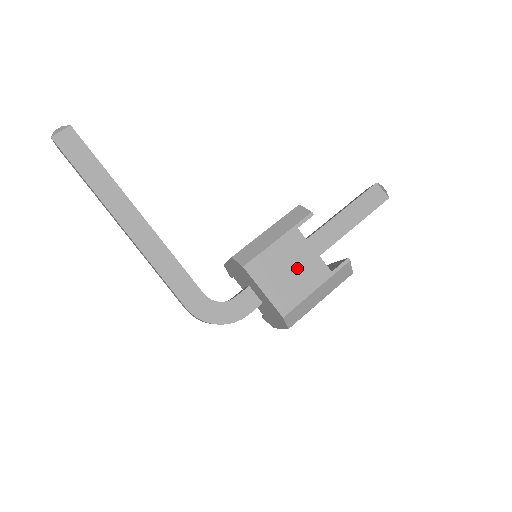
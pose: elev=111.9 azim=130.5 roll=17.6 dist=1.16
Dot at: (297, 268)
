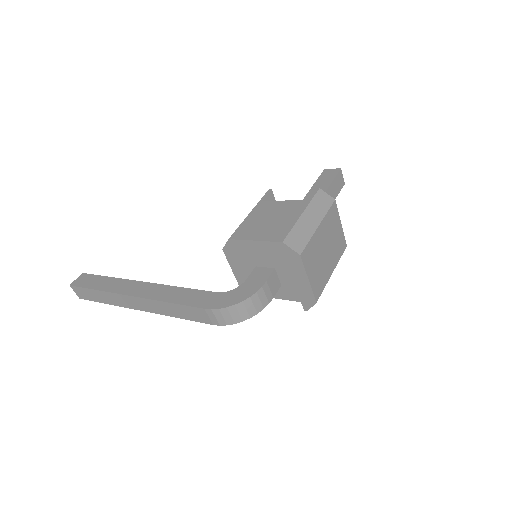
Dot at: (276, 215)
